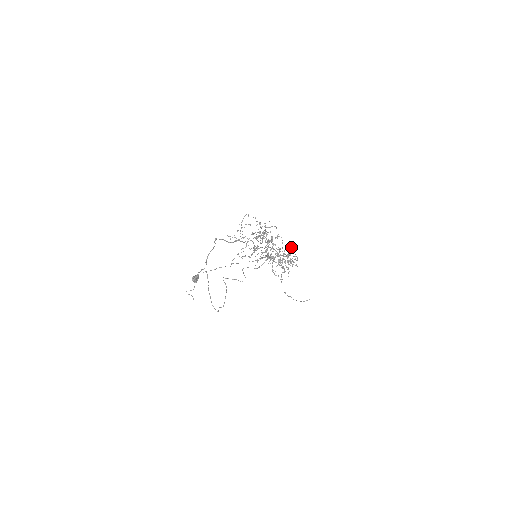
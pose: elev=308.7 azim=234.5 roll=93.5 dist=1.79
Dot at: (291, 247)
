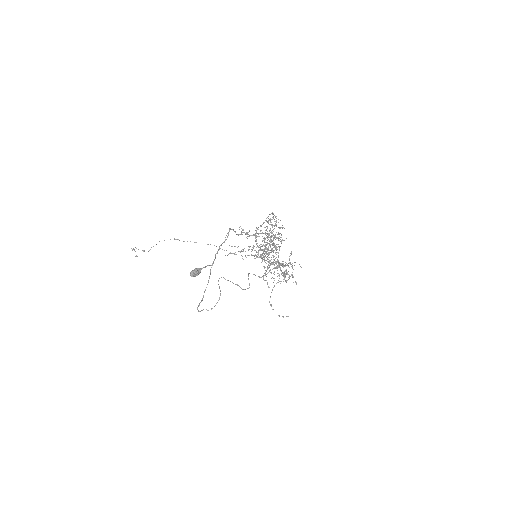
Dot at: occluded
